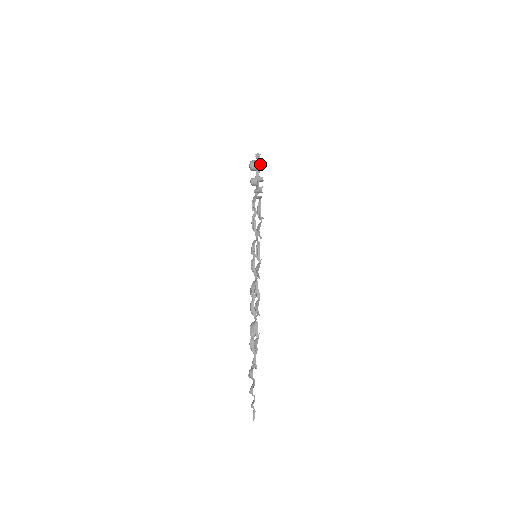
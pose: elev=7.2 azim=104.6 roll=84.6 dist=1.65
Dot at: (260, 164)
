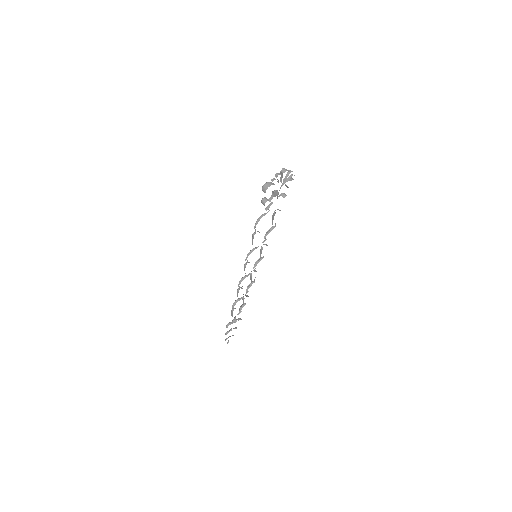
Dot at: (285, 178)
